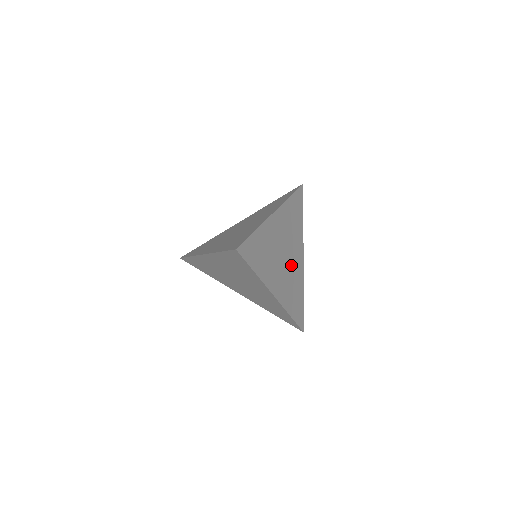
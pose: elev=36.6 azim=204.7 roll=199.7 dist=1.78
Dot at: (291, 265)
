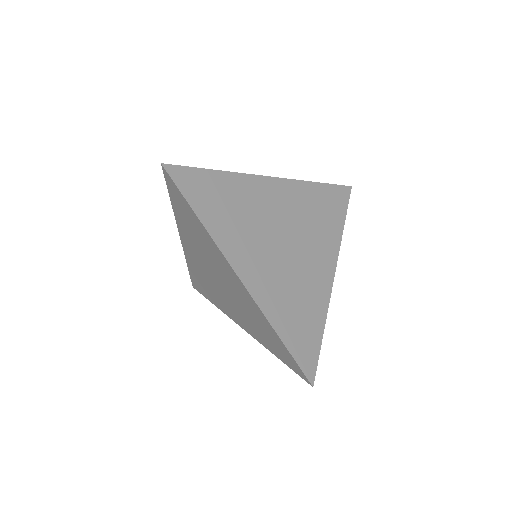
Dot at: (298, 265)
